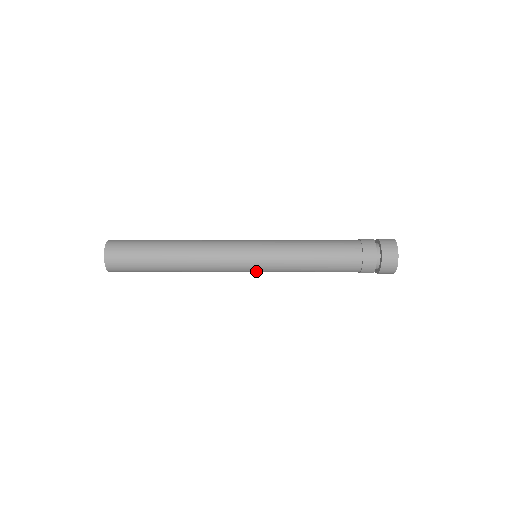
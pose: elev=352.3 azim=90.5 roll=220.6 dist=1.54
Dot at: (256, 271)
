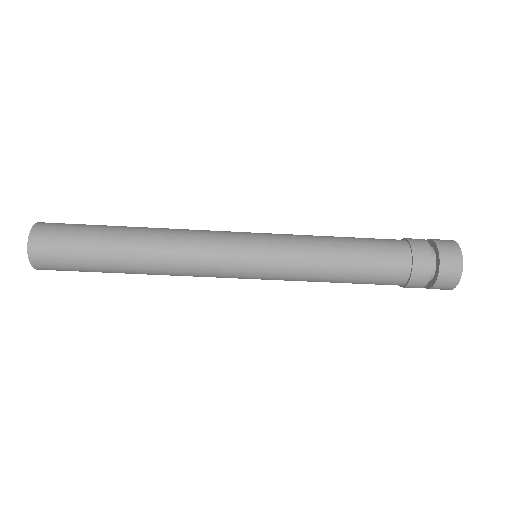
Dot at: (256, 275)
